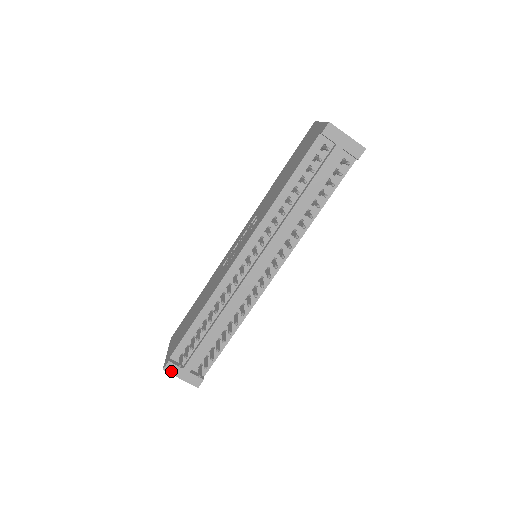
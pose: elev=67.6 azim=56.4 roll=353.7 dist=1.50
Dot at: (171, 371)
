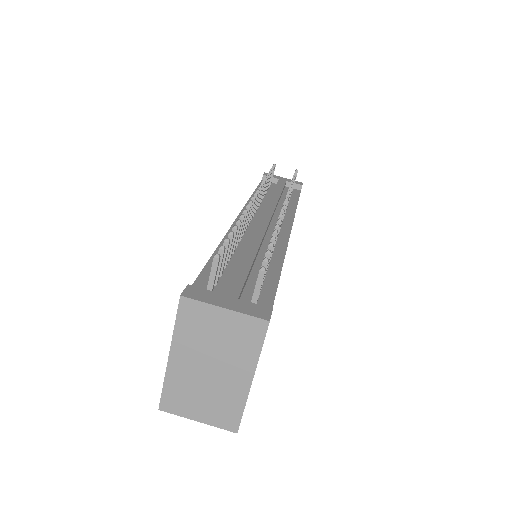
Dot at: (199, 298)
